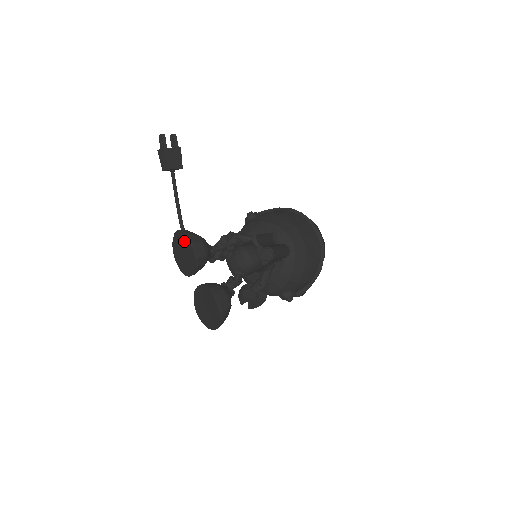
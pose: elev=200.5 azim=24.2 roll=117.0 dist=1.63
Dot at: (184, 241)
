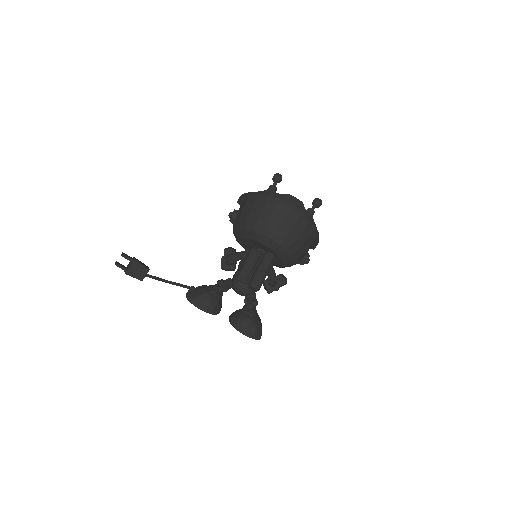
Dot at: occluded
